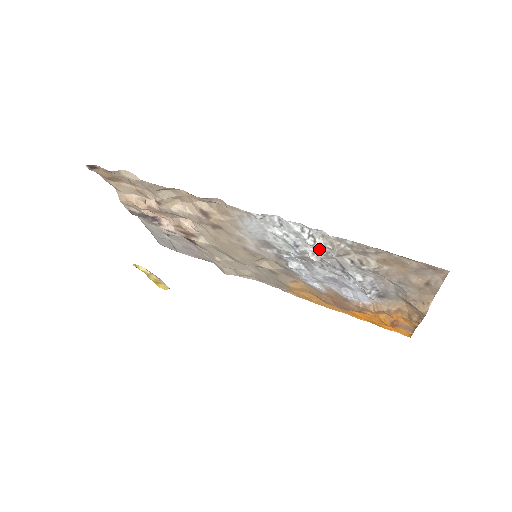
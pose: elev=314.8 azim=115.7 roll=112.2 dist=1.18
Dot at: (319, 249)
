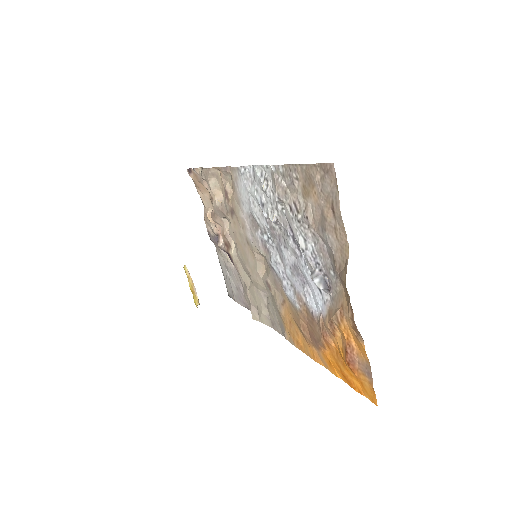
Dot at: (272, 199)
